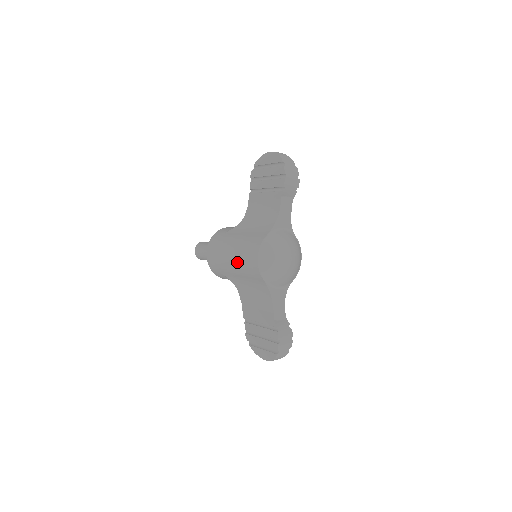
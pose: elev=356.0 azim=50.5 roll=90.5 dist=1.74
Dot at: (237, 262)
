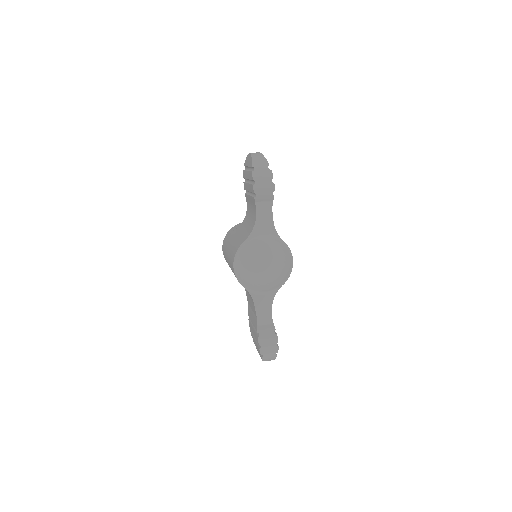
Dot at: occluded
